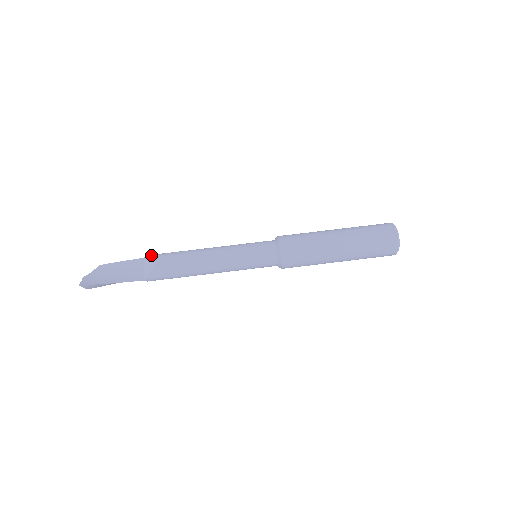
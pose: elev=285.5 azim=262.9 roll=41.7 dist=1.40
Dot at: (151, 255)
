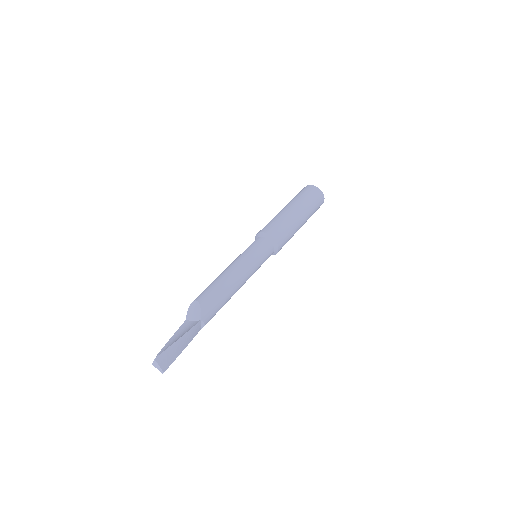
Dot at: (189, 307)
